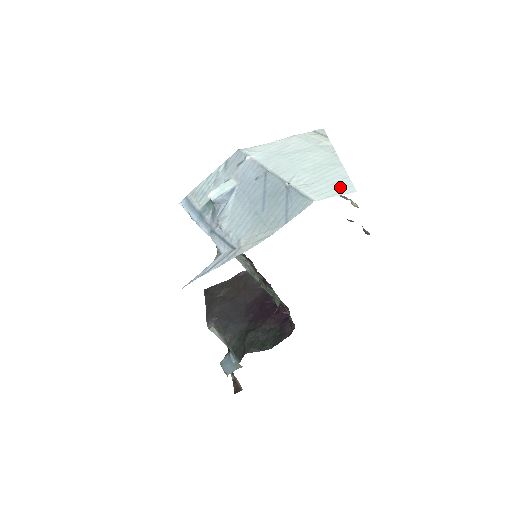
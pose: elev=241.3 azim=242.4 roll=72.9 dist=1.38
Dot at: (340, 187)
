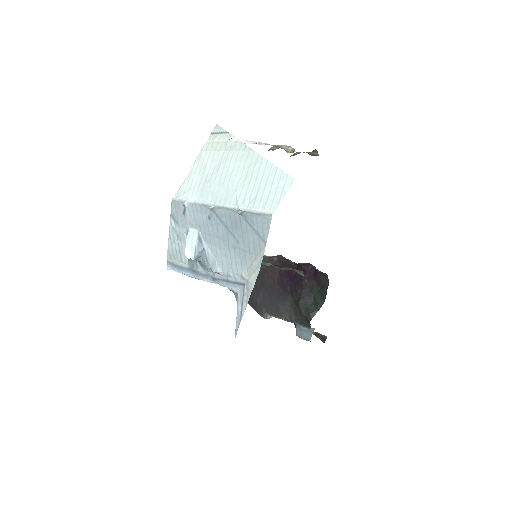
Dot at: (280, 184)
